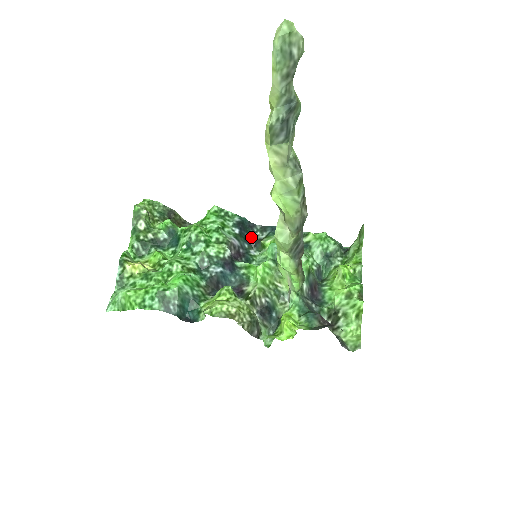
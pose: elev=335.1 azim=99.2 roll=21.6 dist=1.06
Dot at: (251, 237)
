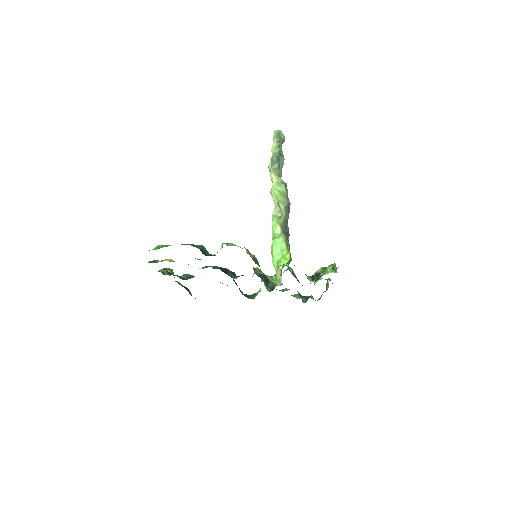
Dot at: (246, 294)
